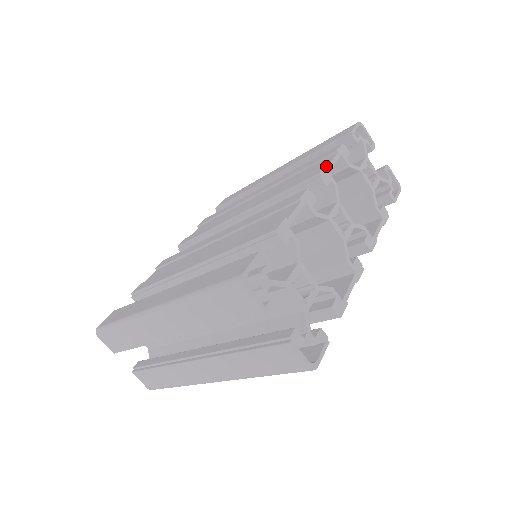
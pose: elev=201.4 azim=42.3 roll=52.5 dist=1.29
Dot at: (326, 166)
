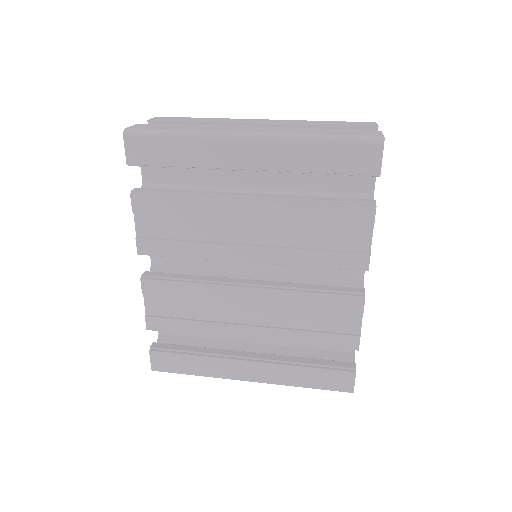
Dot at: occluded
